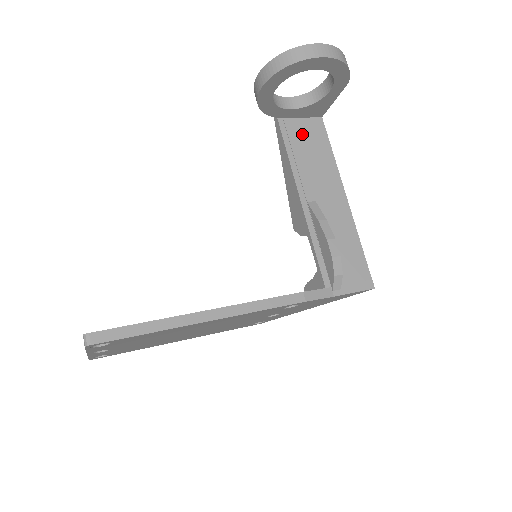
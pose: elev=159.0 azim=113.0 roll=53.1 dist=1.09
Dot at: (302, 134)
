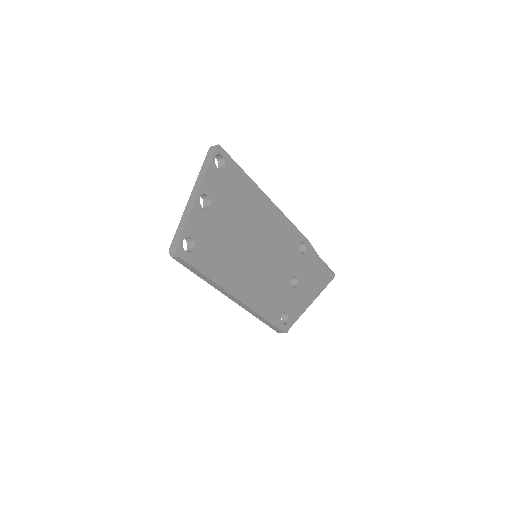
Dot at: occluded
